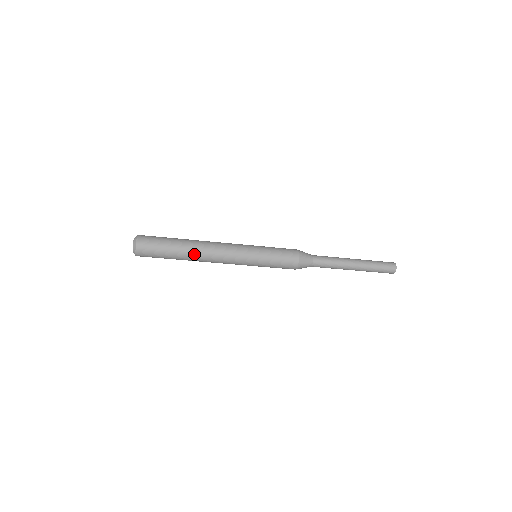
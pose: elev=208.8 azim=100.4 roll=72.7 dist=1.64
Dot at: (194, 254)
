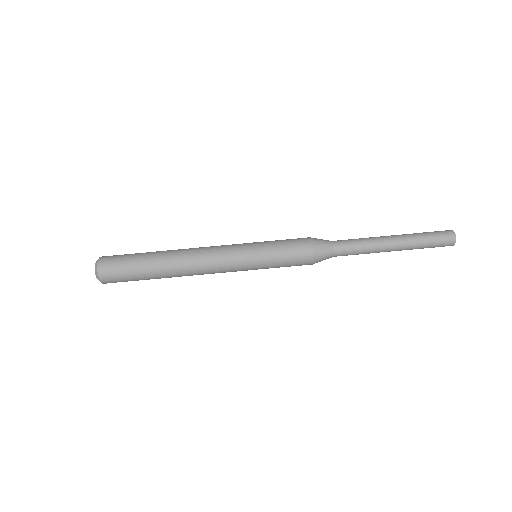
Dot at: (172, 257)
